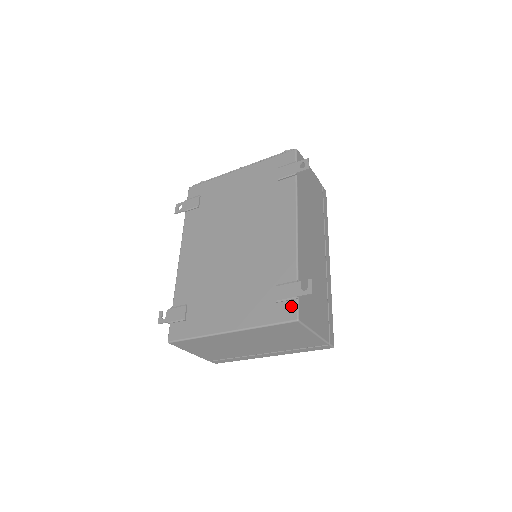
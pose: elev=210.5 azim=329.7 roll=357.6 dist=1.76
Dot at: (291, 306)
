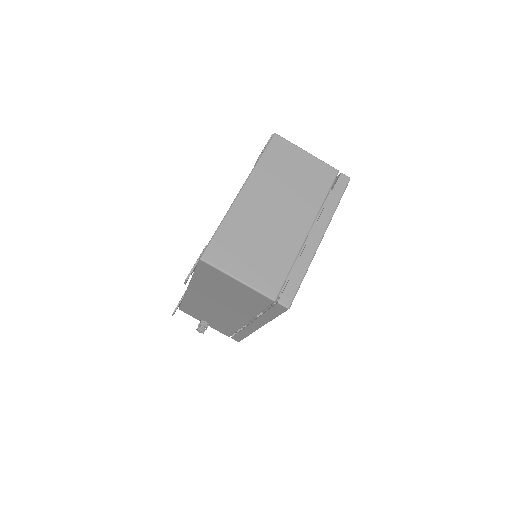
Dot at: occluded
